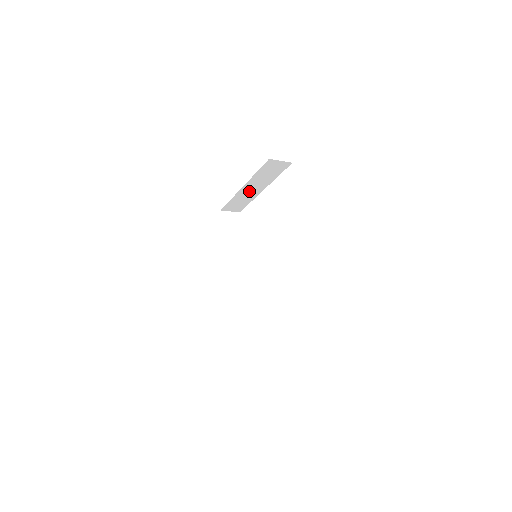
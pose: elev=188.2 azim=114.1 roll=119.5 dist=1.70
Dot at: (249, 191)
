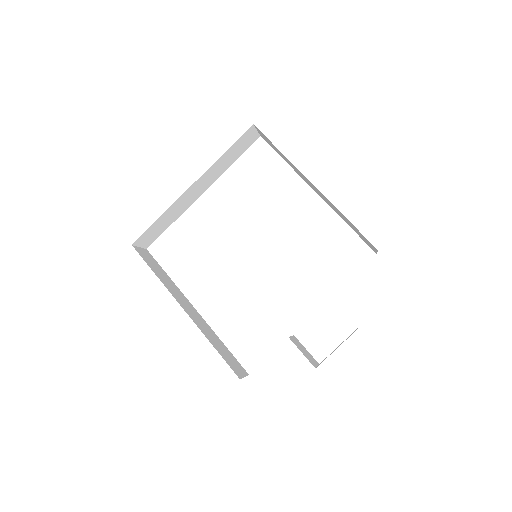
Dot at: (191, 194)
